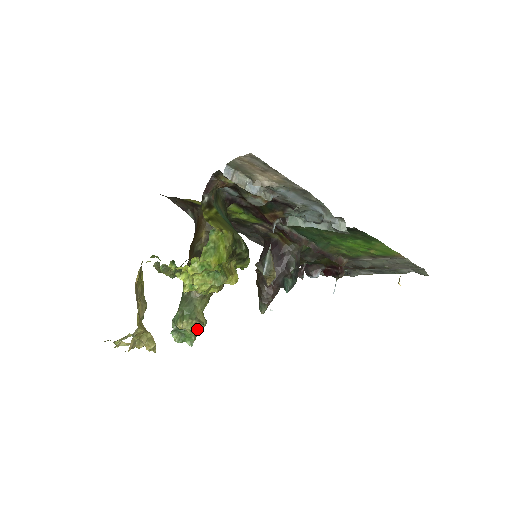
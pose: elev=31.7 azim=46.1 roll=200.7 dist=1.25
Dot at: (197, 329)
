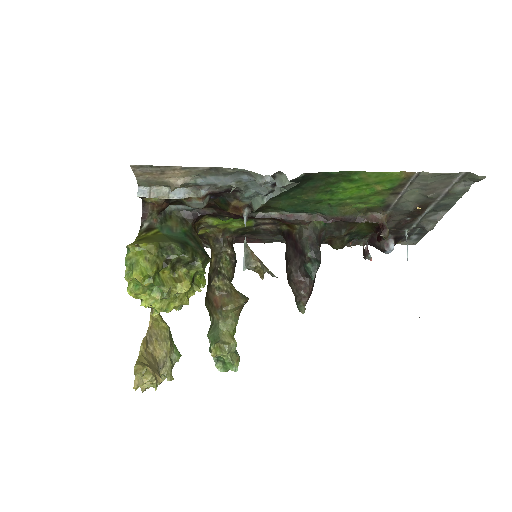
Dot at: (224, 351)
